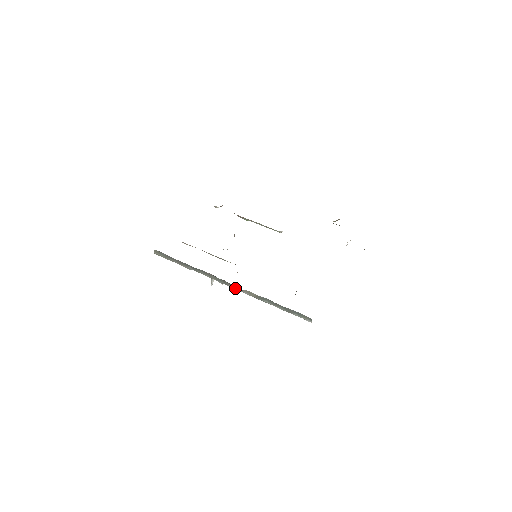
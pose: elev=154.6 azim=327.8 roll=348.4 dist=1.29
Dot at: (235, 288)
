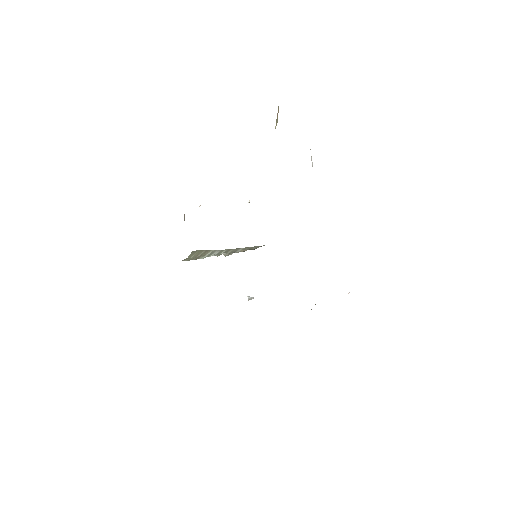
Dot at: occluded
